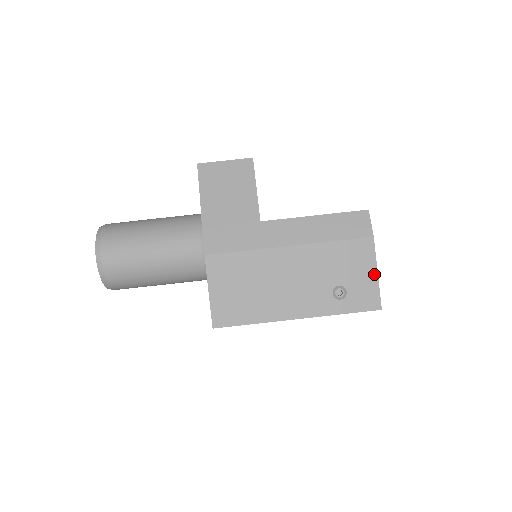
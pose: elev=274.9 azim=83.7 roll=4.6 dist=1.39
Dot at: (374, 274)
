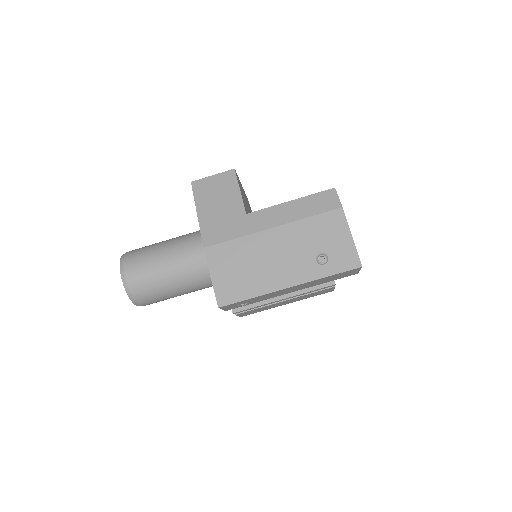
Dot at: (349, 238)
